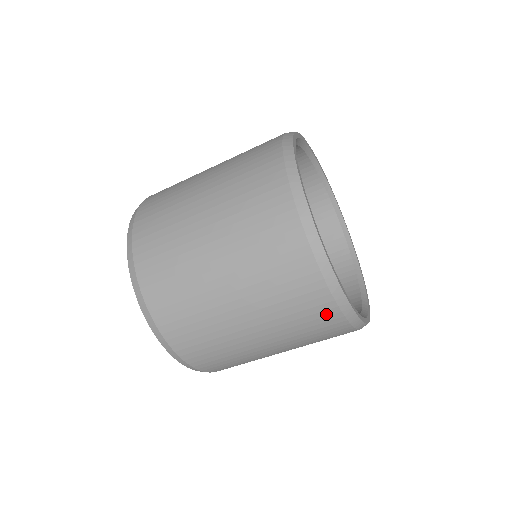
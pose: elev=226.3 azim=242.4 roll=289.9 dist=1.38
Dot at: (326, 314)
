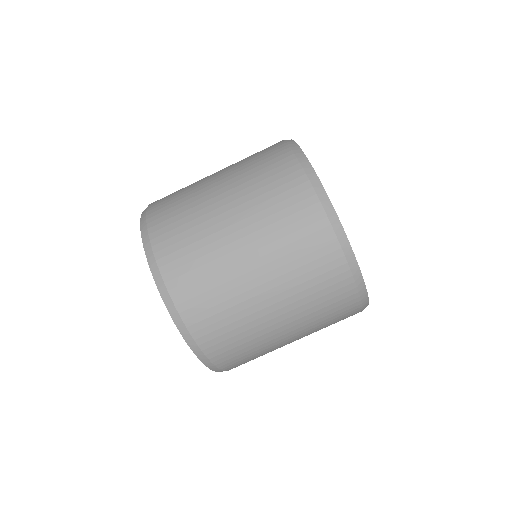
Dot at: (341, 285)
